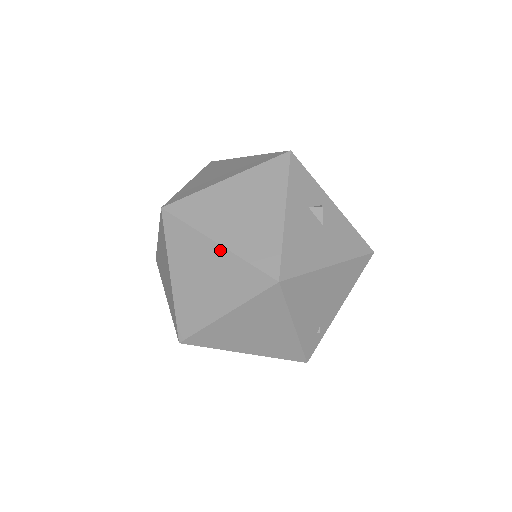
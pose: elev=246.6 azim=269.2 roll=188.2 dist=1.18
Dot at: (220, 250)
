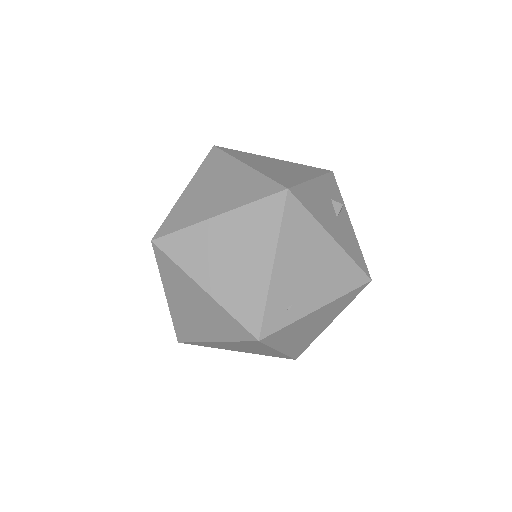
Dot at: (246, 169)
